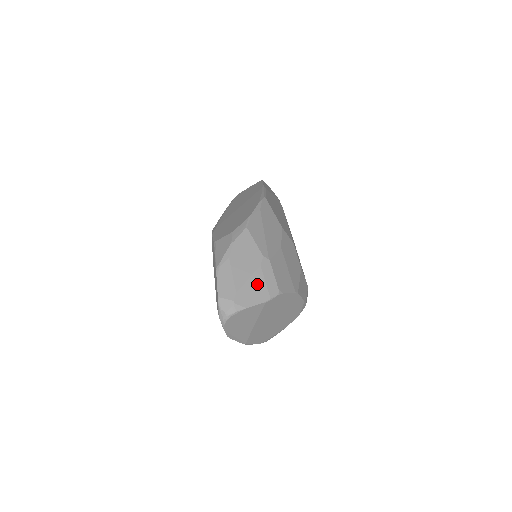
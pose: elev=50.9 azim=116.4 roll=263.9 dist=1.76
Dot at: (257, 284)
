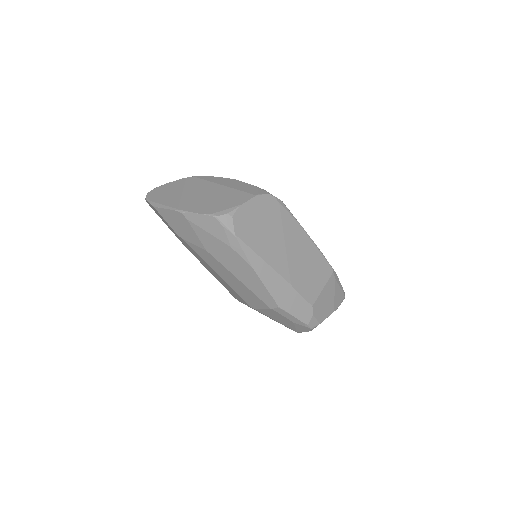
Dot at: occluded
